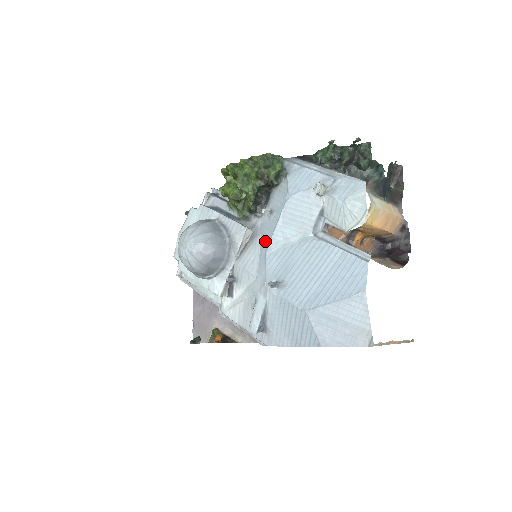
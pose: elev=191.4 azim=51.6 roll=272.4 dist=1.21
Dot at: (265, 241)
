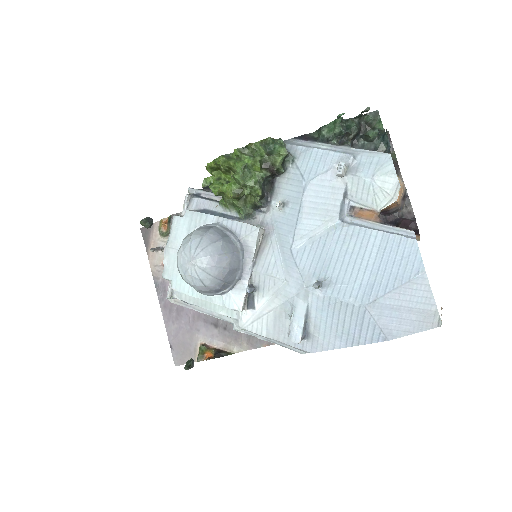
Dot at: (285, 238)
